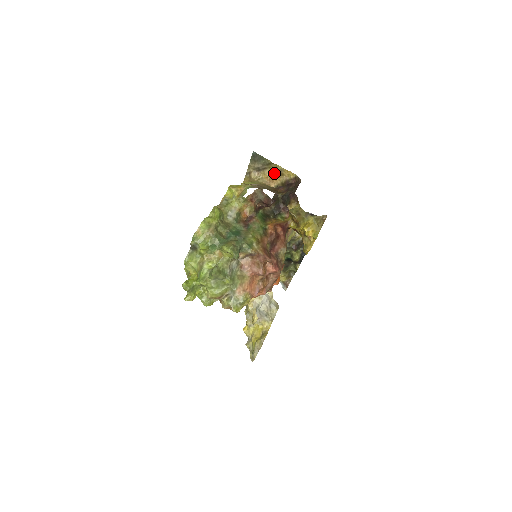
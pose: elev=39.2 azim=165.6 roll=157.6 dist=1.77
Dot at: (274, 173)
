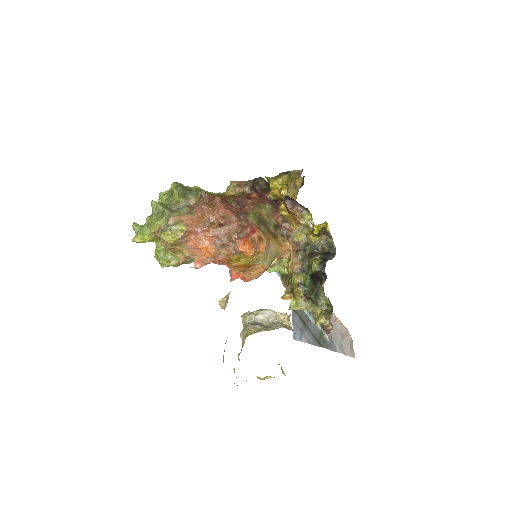
Dot at: (292, 191)
